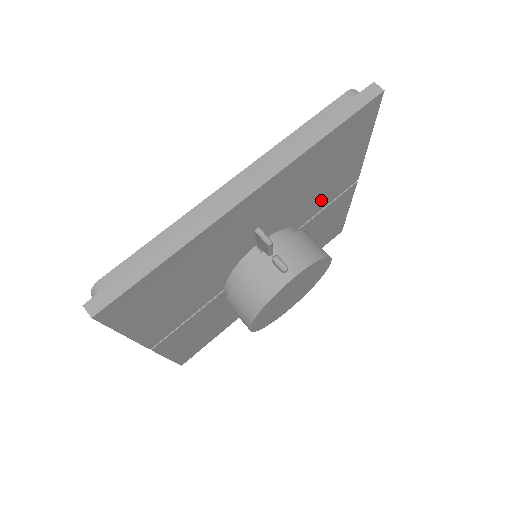
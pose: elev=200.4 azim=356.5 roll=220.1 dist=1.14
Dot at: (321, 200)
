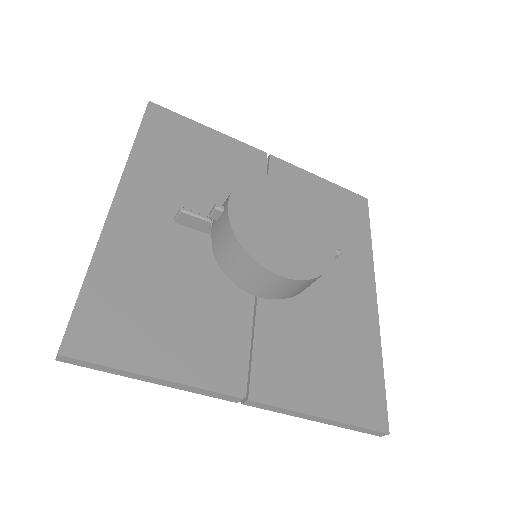
Dot at: occluded
